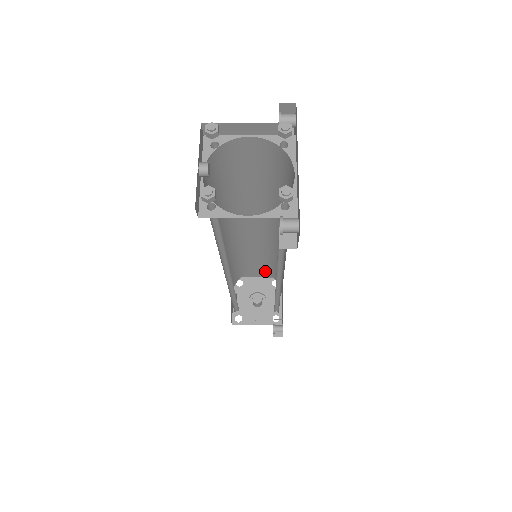
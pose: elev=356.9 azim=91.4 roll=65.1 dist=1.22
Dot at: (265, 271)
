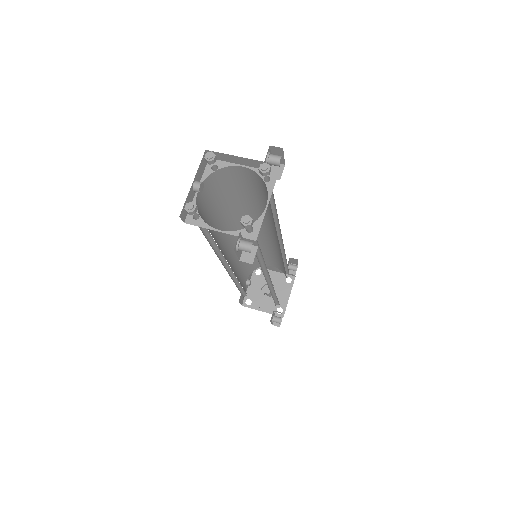
Dot at: (279, 268)
